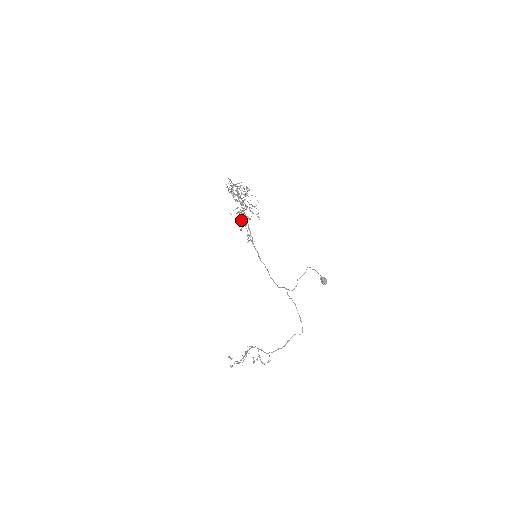
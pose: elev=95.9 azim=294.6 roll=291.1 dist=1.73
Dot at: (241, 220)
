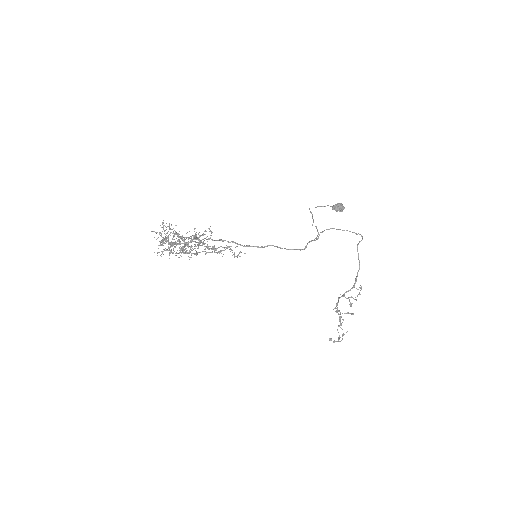
Dot at: (206, 246)
